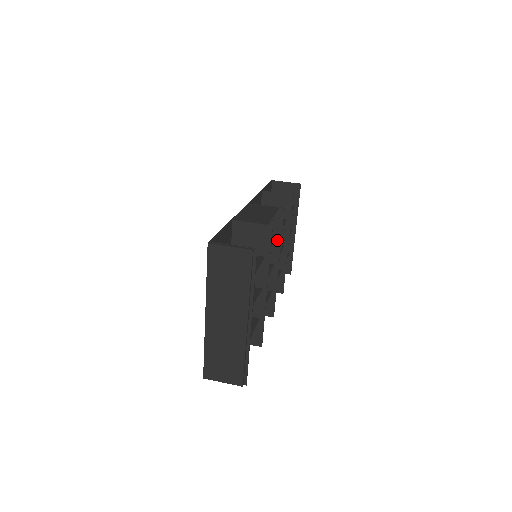
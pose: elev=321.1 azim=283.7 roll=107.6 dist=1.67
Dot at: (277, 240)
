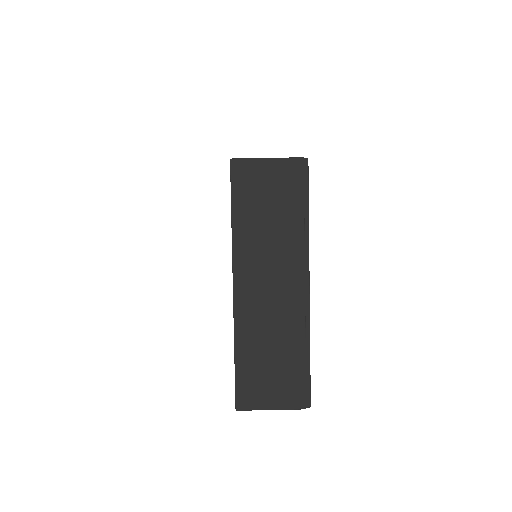
Dot at: occluded
